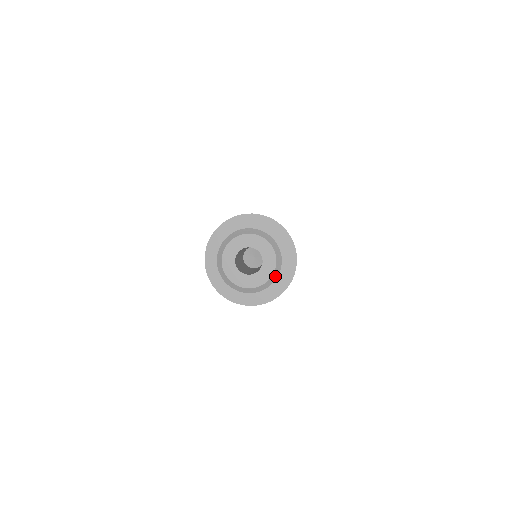
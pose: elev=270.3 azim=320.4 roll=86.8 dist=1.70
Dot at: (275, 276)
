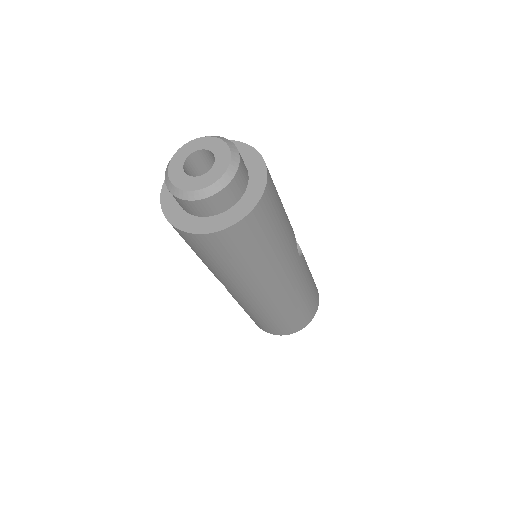
Dot at: (222, 184)
